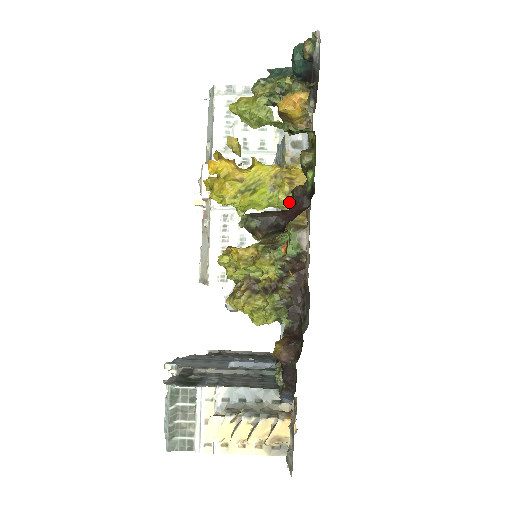
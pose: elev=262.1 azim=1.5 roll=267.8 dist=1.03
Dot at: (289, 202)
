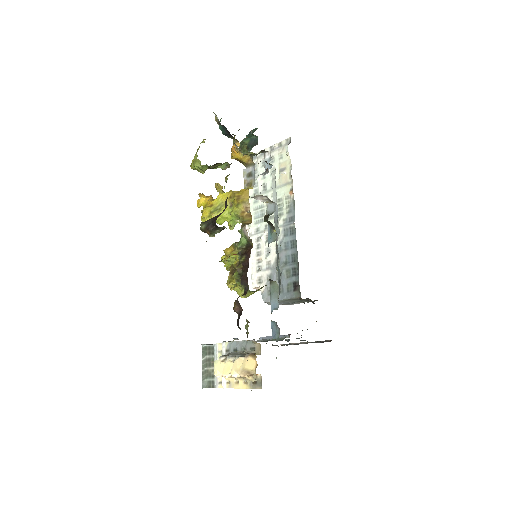
Dot at: (240, 211)
